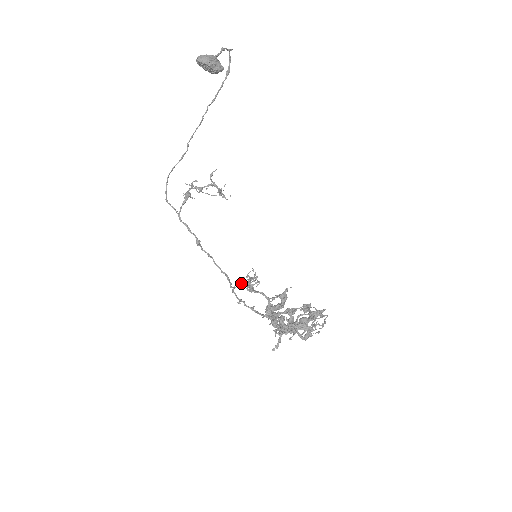
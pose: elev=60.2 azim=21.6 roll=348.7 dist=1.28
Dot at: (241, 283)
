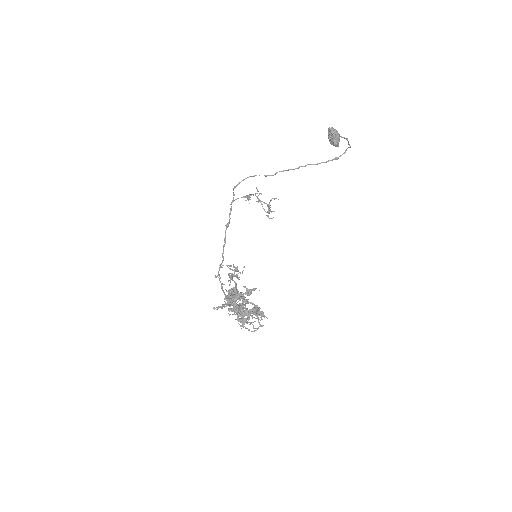
Dot at: (230, 265)
